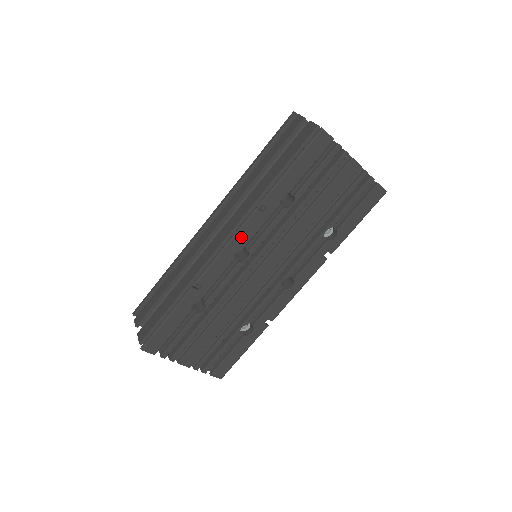
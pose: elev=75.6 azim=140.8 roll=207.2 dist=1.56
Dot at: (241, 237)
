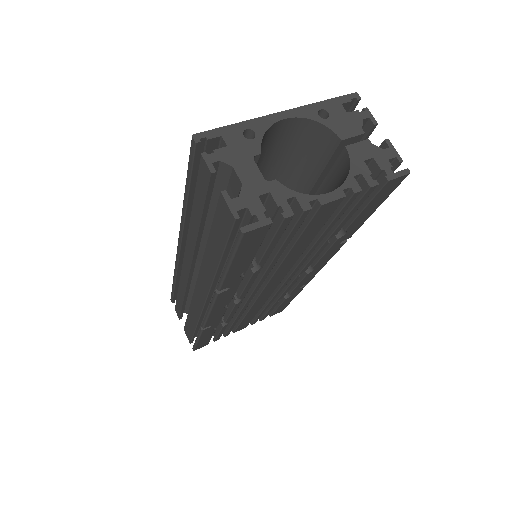
Dot at: (220, 304)
